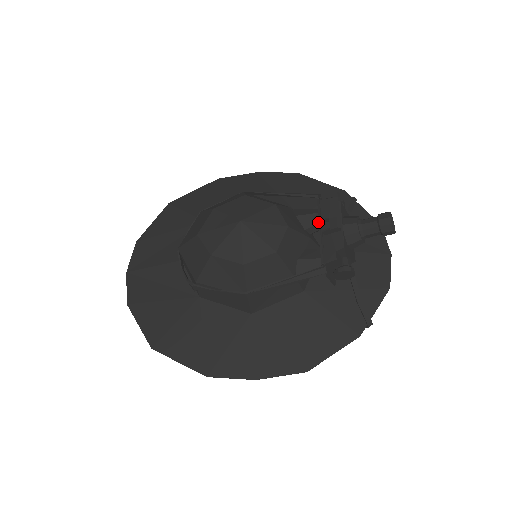
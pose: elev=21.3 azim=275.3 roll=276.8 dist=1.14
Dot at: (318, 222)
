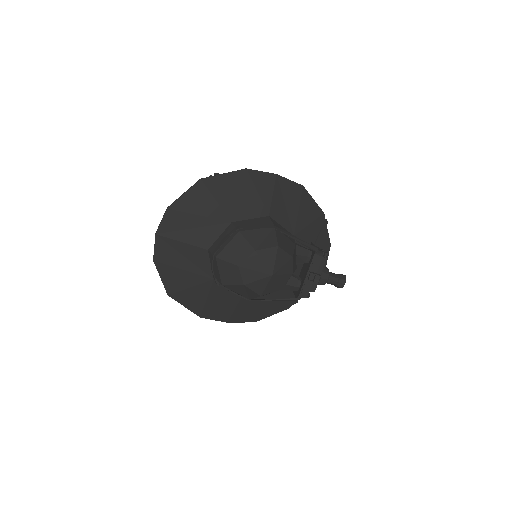
Dot at: (308, 270)
